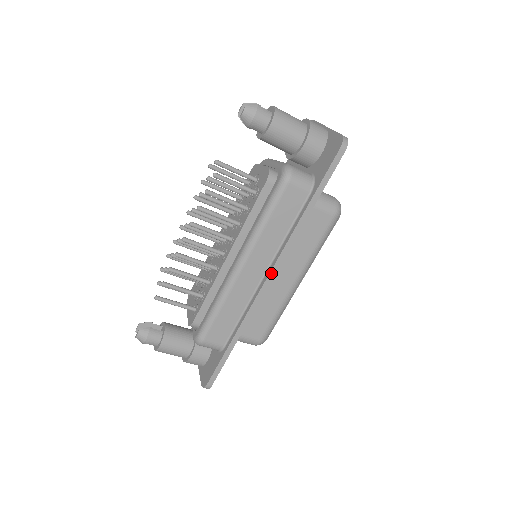
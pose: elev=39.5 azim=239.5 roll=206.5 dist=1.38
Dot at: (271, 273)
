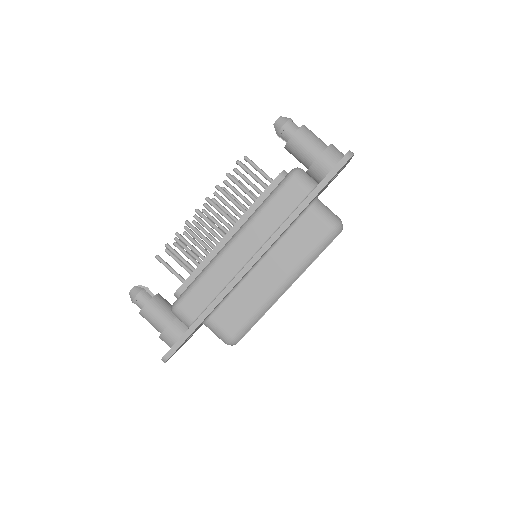
Dot at: (255, 257)
